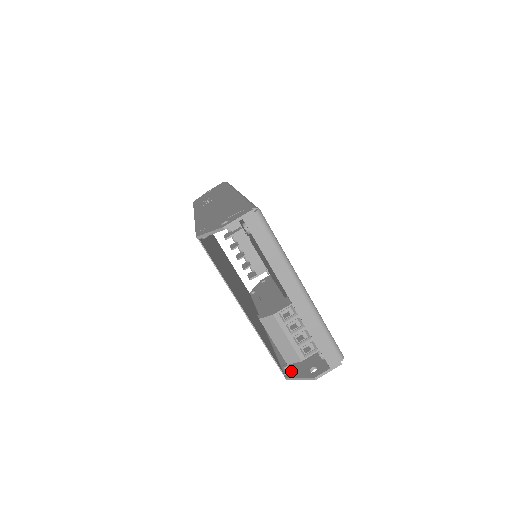
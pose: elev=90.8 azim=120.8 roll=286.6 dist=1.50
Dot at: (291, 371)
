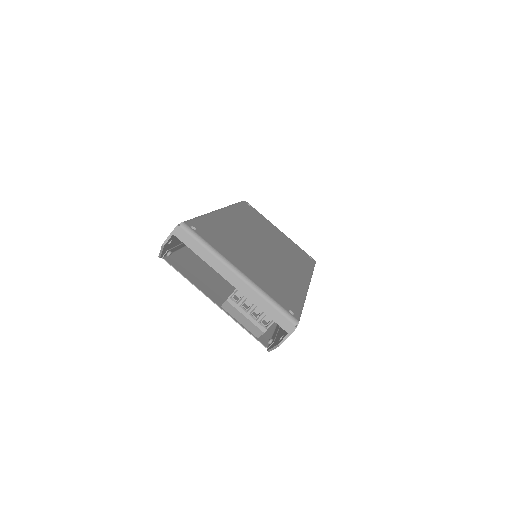
Dot at: (272, 344)
